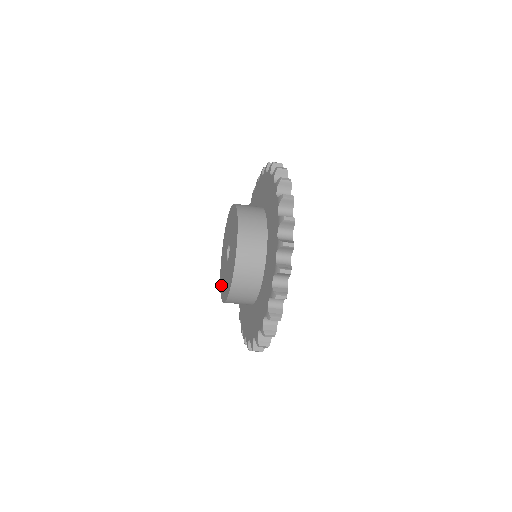
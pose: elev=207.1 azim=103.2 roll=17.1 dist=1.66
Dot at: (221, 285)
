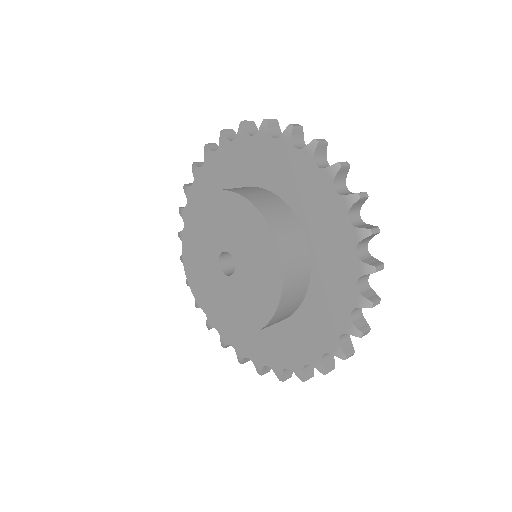
Dot at: (197, 291)
